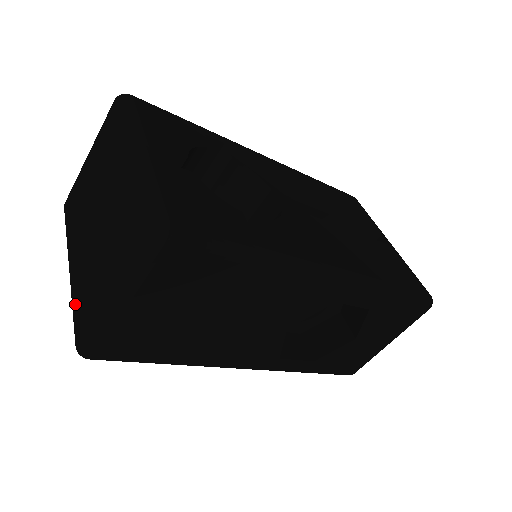
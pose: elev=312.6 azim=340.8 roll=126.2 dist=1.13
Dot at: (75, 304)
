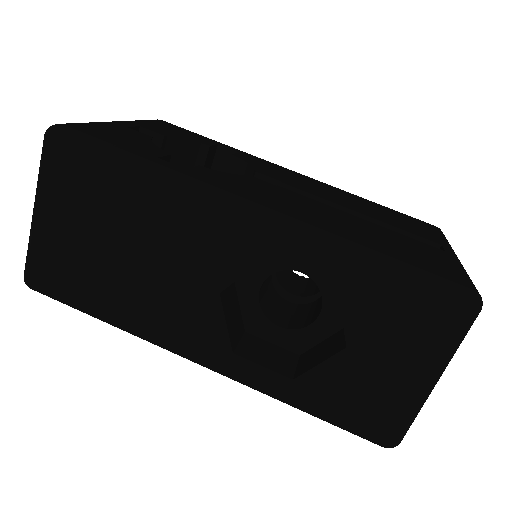
Dot at: occluded
